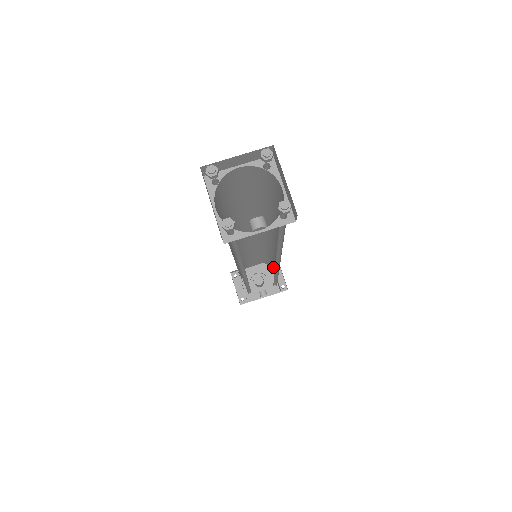
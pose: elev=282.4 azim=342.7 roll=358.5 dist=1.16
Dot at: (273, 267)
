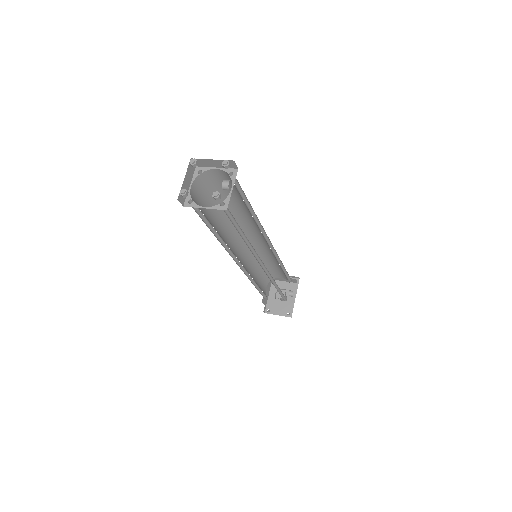
Dot at: (275, 272)
